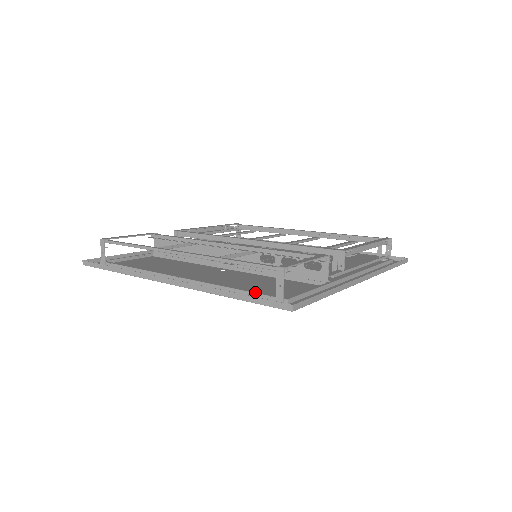
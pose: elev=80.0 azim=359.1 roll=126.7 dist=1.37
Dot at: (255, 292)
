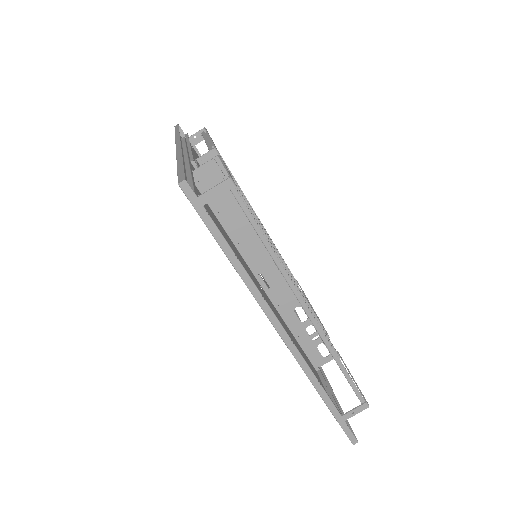
Dot at: occluded
